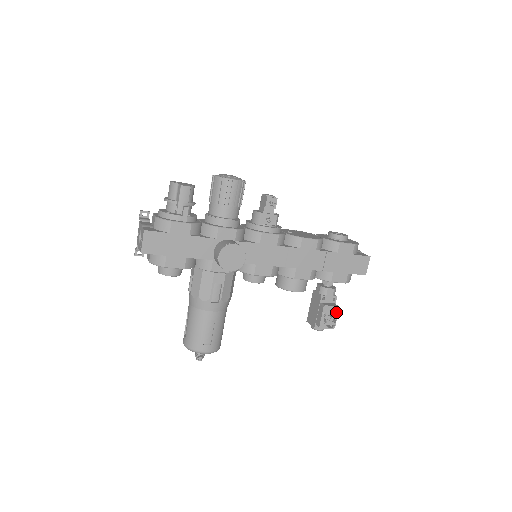
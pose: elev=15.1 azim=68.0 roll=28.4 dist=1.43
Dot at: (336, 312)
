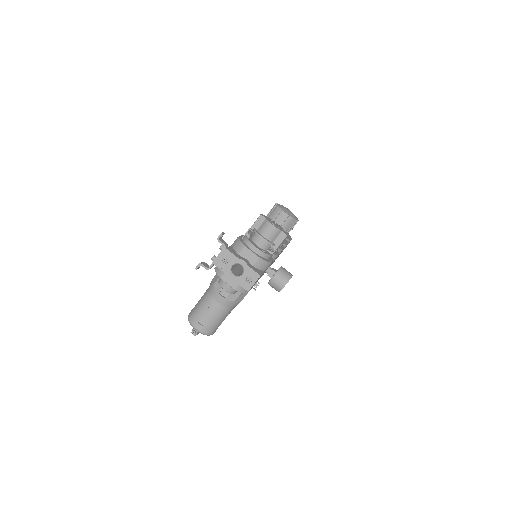
Dot at: occluded
